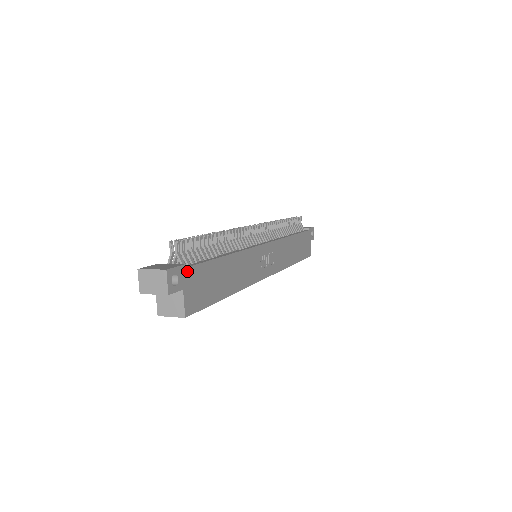
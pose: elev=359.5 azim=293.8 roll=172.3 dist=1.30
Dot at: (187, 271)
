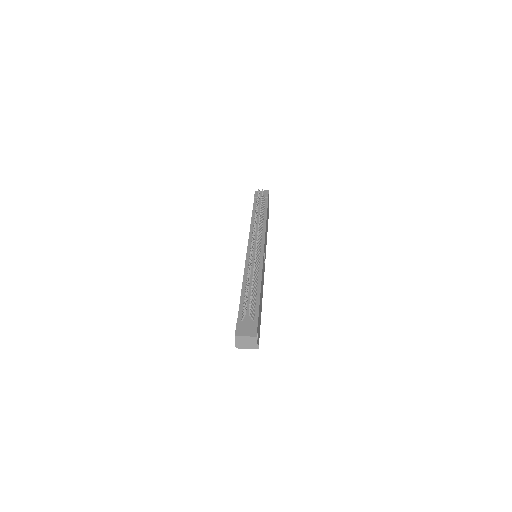
Dot at: (258, 324)
